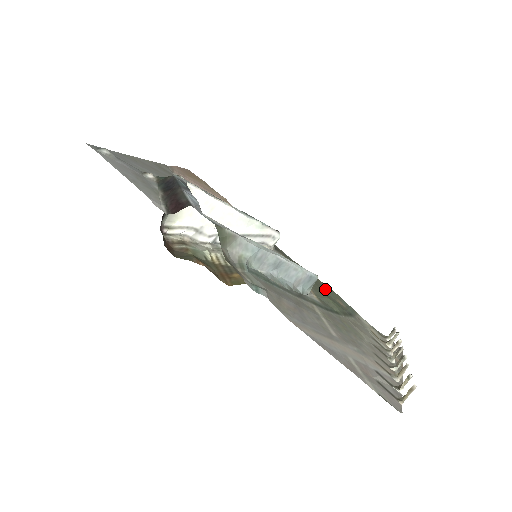
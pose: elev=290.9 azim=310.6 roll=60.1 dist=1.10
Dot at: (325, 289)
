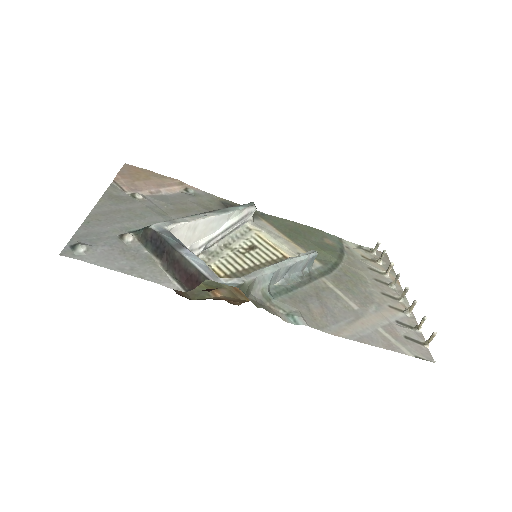
Dot at: (311, 236)
